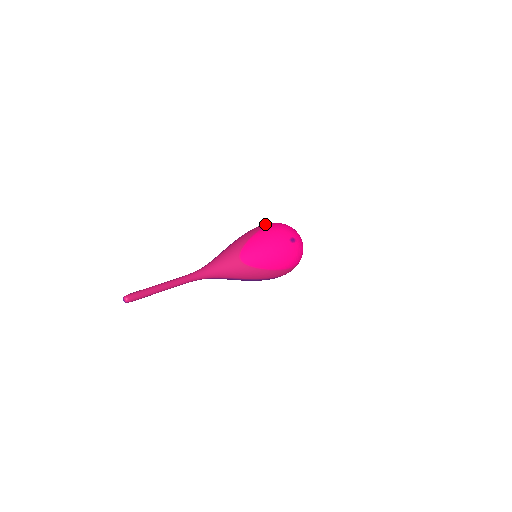
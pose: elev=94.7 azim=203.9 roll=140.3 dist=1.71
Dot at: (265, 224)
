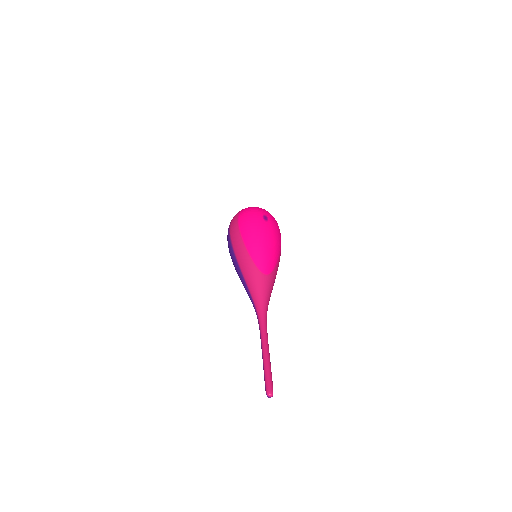
Dot at: (234, 227)
